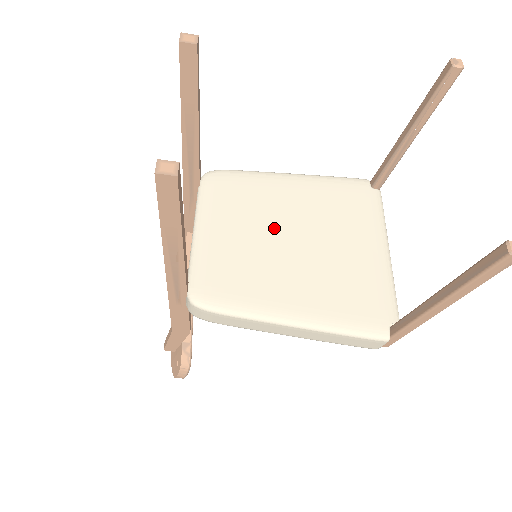
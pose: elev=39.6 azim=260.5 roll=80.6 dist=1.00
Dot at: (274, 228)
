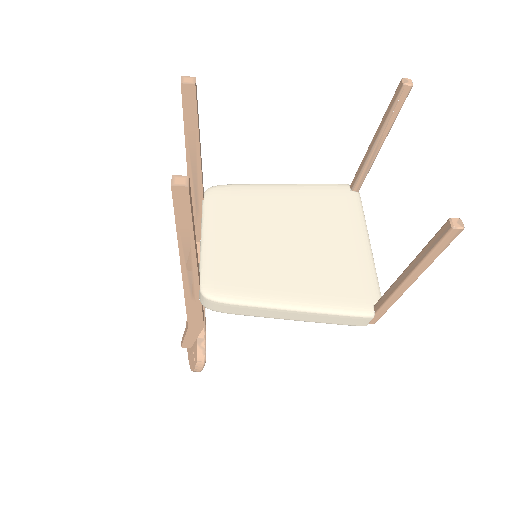
Dot at: (269, 230)
